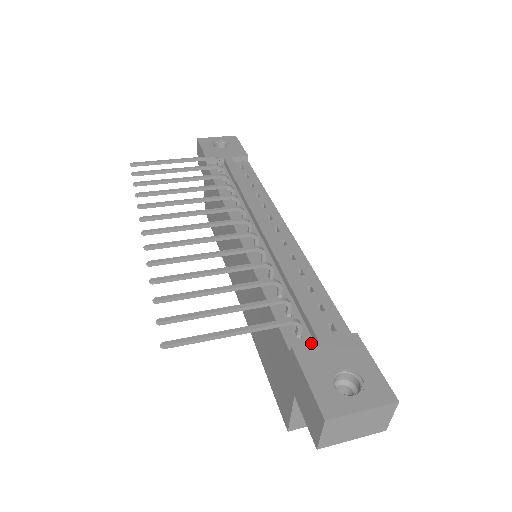
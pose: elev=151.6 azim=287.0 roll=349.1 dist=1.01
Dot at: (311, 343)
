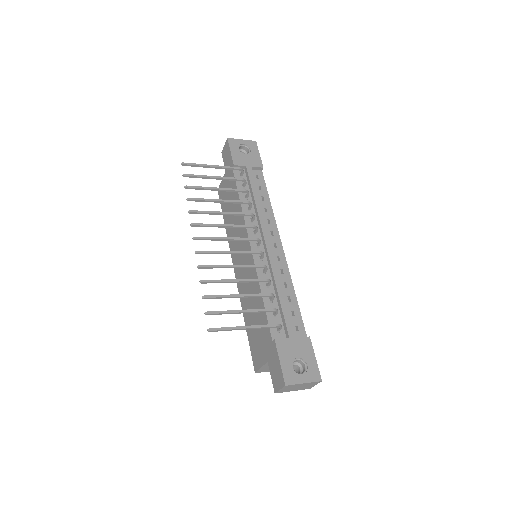
Dot at: (285, 339)
